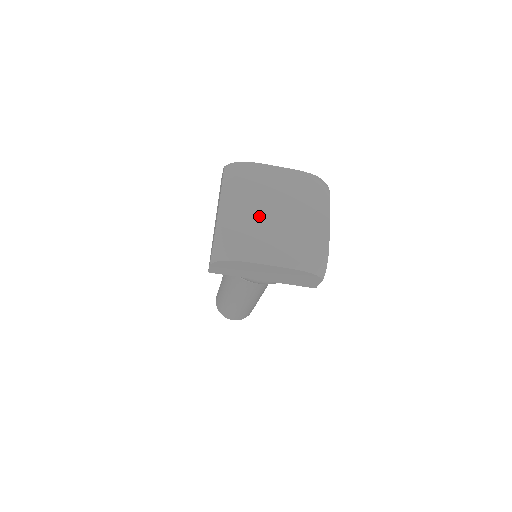
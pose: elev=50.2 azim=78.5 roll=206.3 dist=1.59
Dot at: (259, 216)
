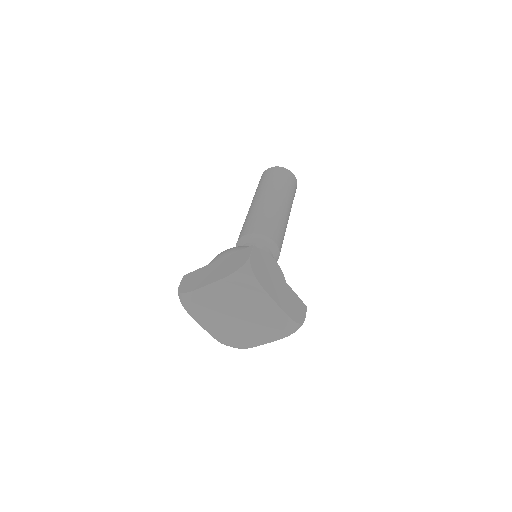
Dot at: (230, 323)
